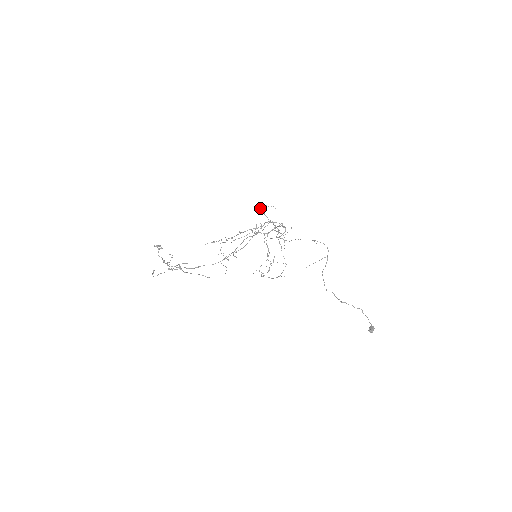
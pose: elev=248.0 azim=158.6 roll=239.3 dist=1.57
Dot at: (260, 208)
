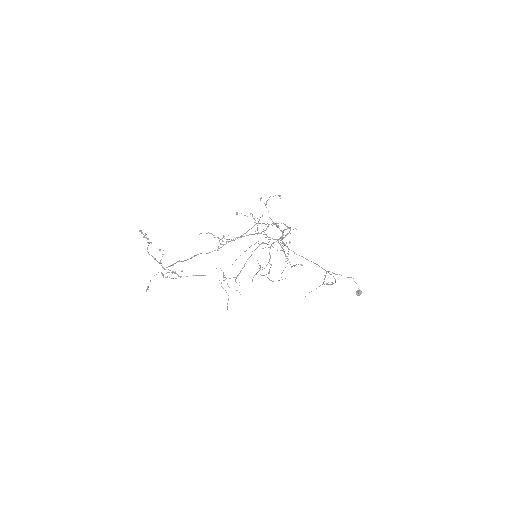
Dot at: occluded
